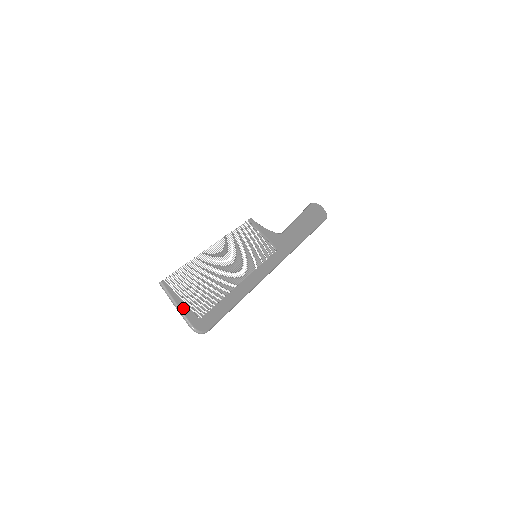
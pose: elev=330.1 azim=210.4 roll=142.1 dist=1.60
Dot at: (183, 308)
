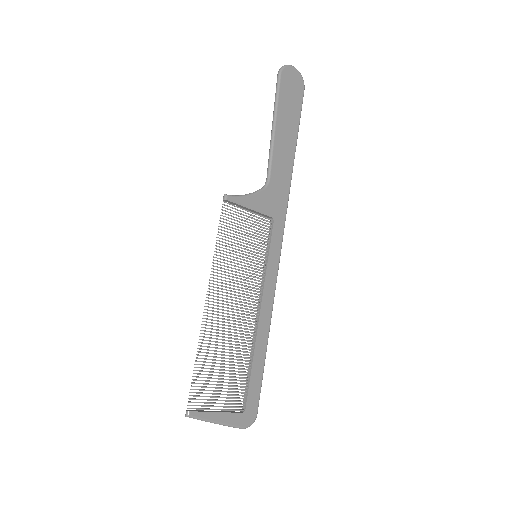
Dot at: (225, 420)
